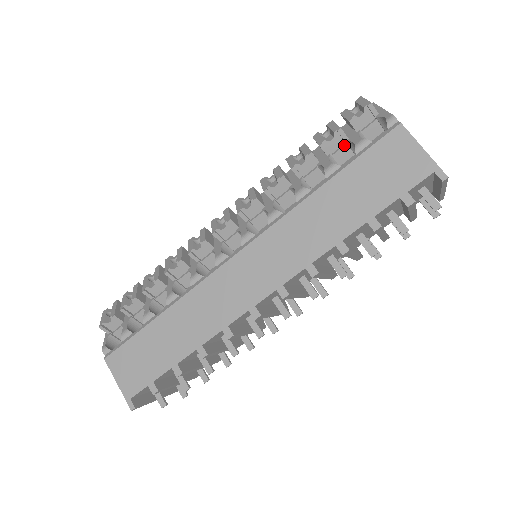
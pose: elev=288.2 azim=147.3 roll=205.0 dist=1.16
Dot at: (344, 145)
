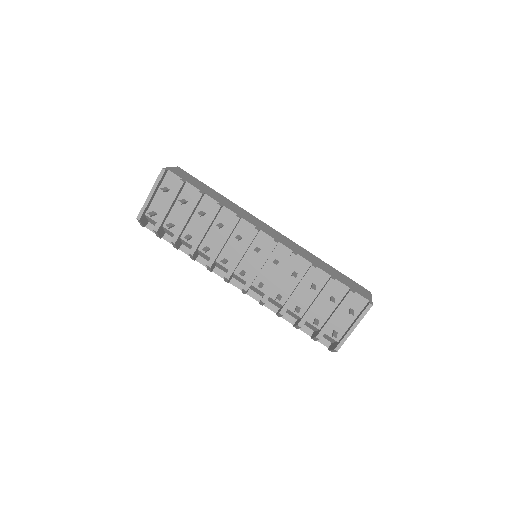
Dot at: occluded
